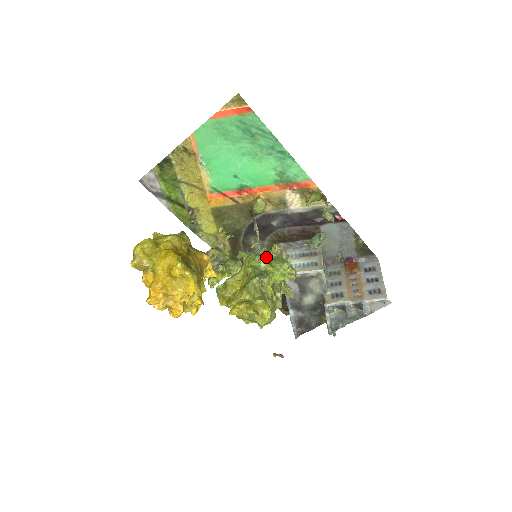
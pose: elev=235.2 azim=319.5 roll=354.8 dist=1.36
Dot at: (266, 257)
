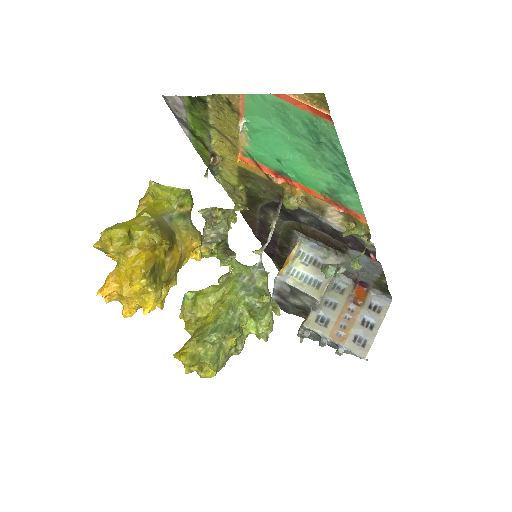
Dot at: (249, 301)
